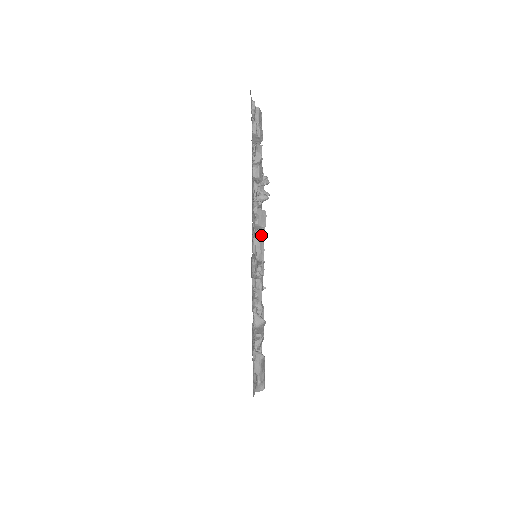
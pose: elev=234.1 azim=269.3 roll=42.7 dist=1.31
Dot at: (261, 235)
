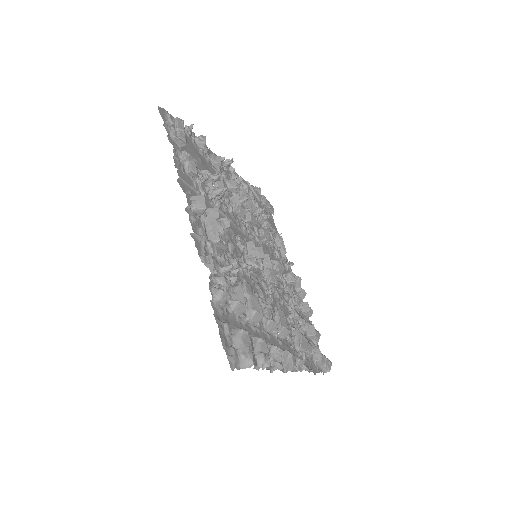
Dot at: (212, 220)
